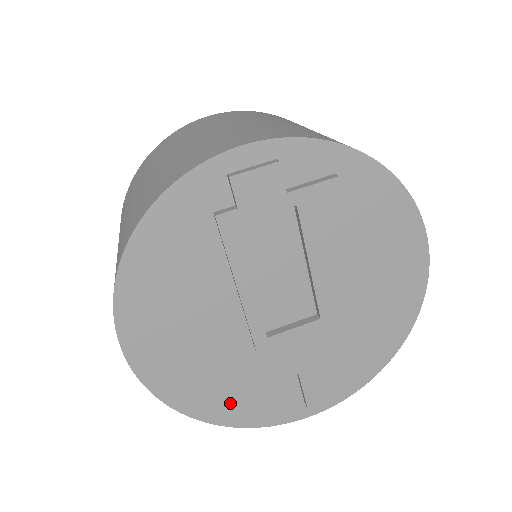
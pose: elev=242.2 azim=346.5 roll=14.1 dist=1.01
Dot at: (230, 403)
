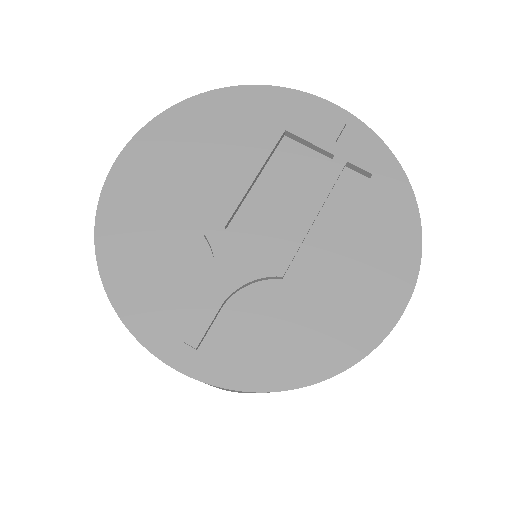
Dot at: (133, 266)
